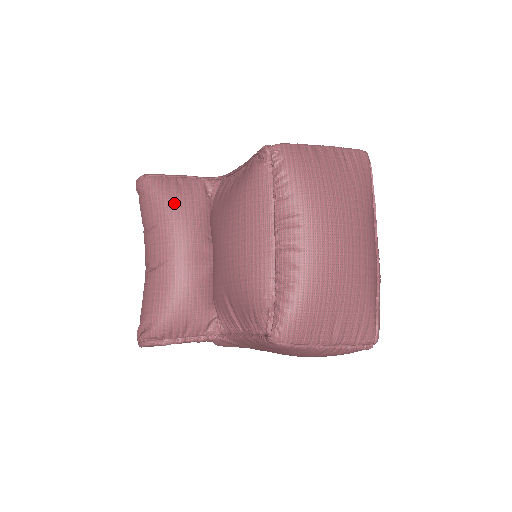
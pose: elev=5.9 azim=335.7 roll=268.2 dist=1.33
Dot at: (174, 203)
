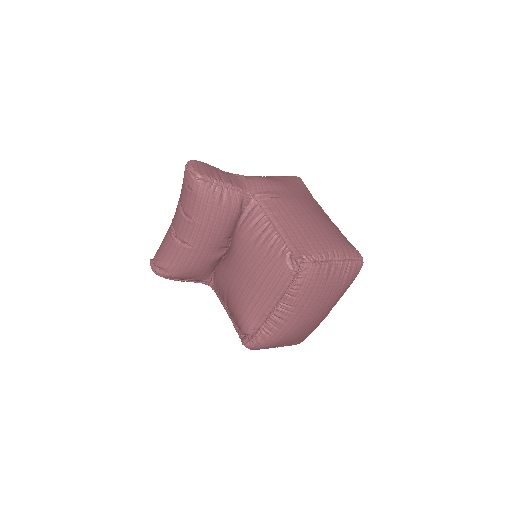
Dot at: (213, 213)
